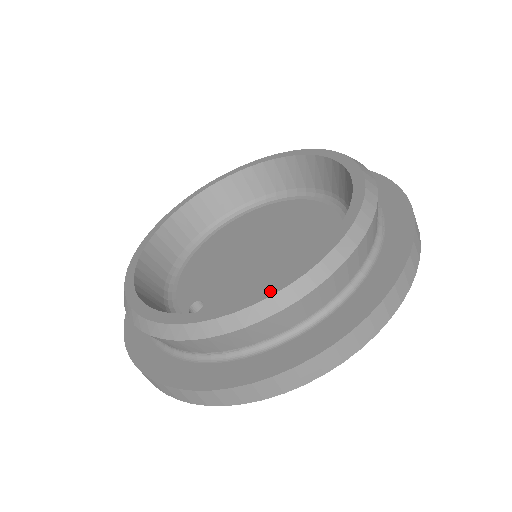
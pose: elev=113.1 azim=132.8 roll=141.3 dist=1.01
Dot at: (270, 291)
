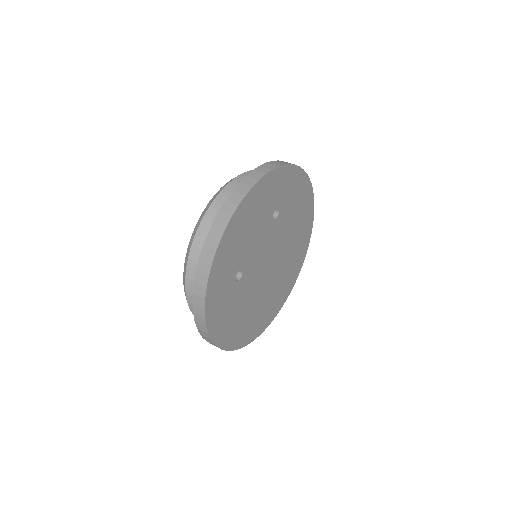
Dot at: occluded
